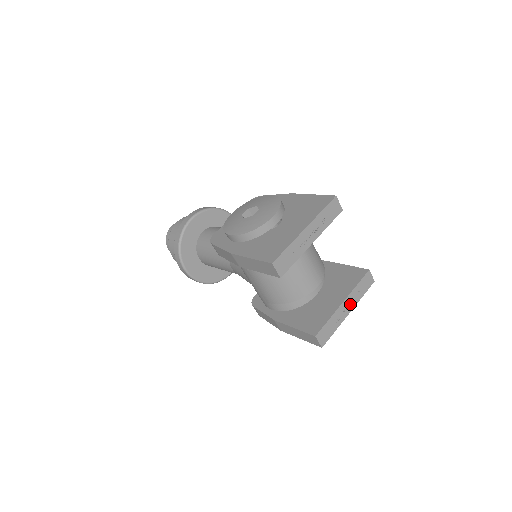
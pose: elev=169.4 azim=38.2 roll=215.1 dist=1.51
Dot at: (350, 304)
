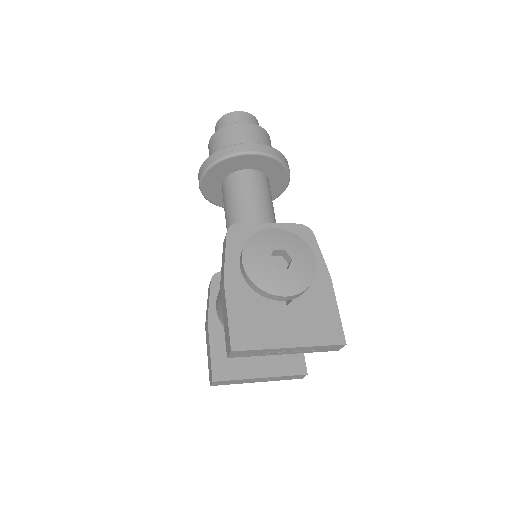
Dot at: (265, 380)
